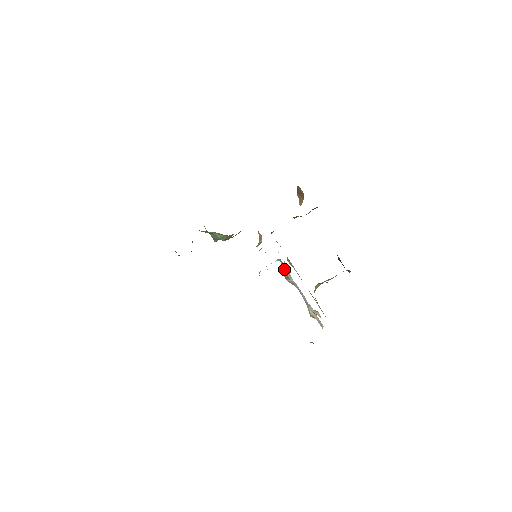
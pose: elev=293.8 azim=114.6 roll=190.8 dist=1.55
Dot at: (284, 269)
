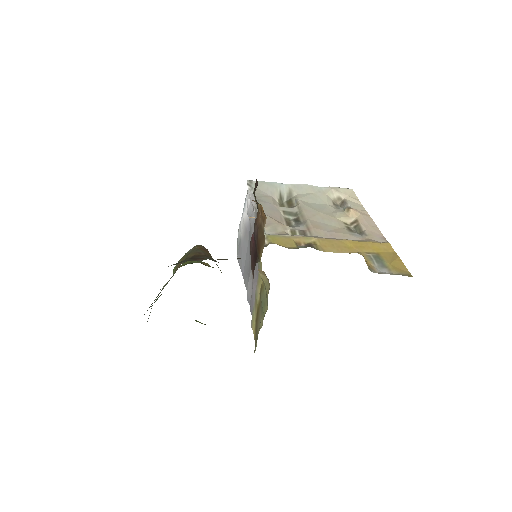
Dot at: (268, 193)
